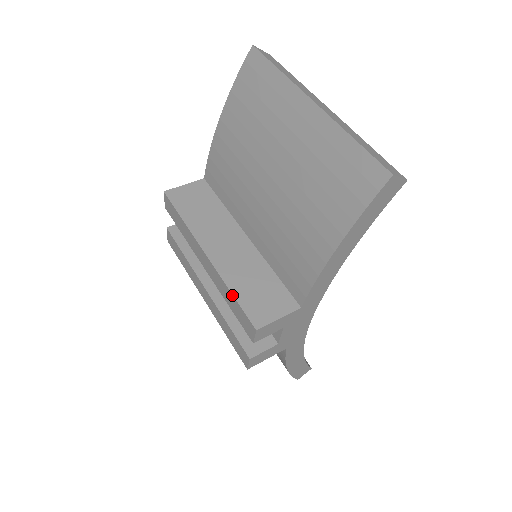
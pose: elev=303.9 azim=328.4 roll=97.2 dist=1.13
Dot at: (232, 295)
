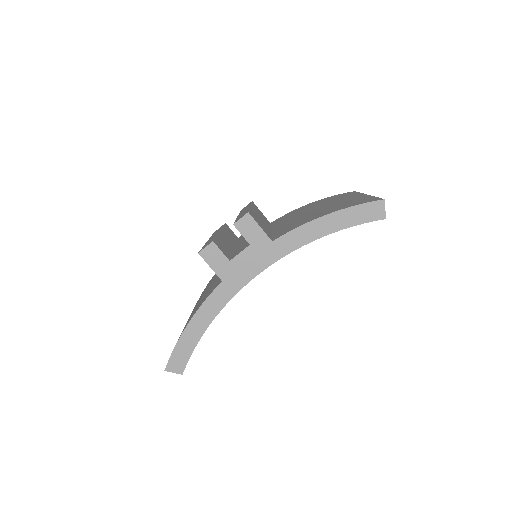
Dot at: (249, 209)
